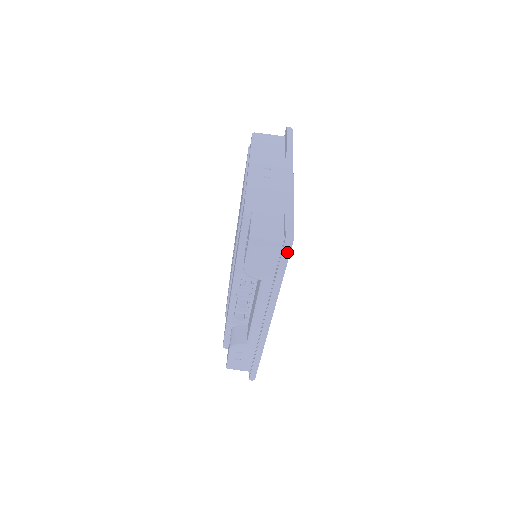
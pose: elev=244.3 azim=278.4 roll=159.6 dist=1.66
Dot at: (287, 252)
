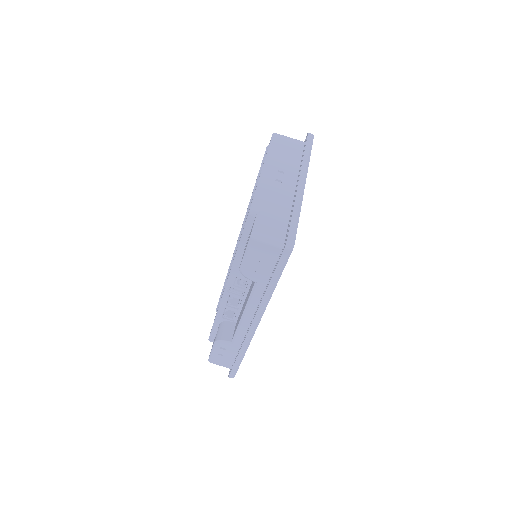
Dot at: (285, 259)
